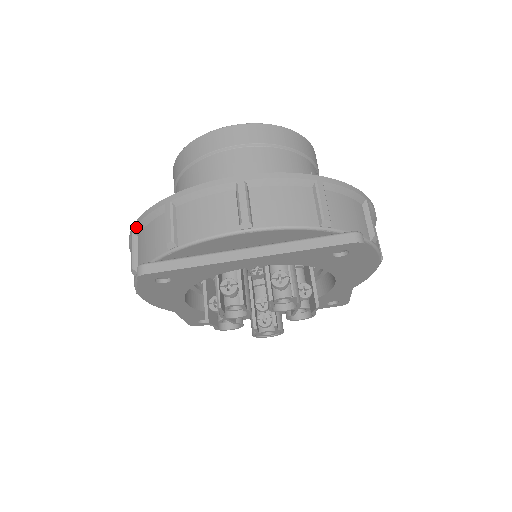
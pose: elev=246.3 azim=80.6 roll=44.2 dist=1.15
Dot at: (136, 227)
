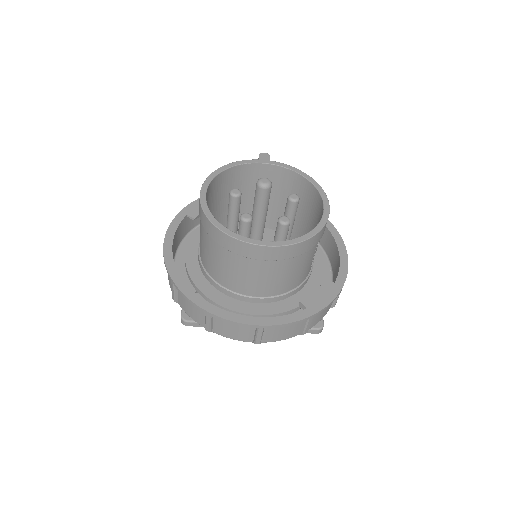
Dot at: occluded
